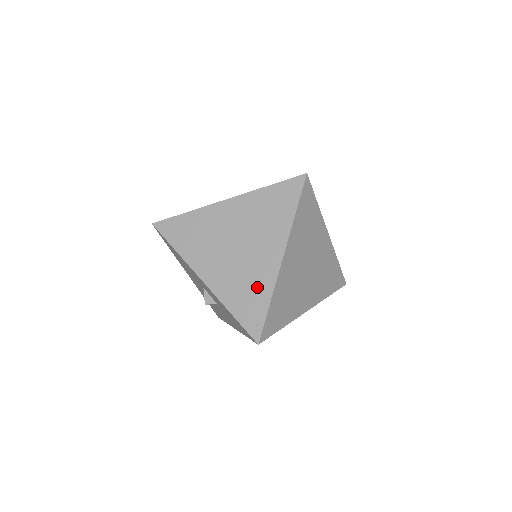
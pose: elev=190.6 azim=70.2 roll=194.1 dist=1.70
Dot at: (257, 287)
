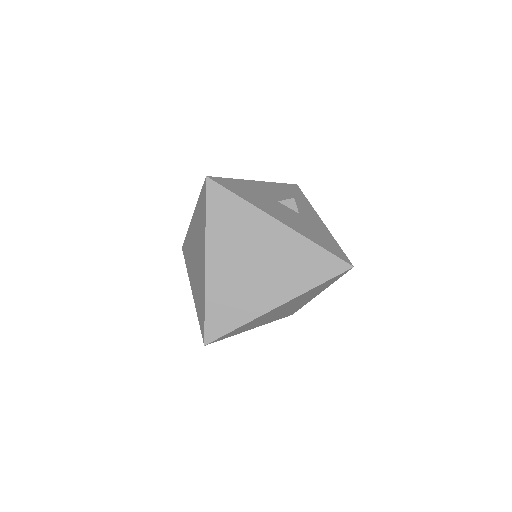
Dot at: (201, 293)
